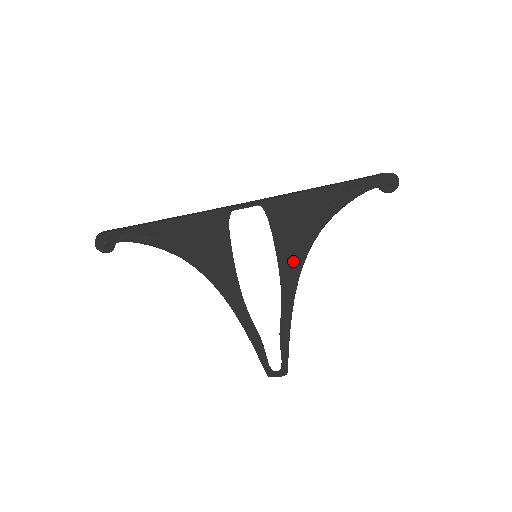
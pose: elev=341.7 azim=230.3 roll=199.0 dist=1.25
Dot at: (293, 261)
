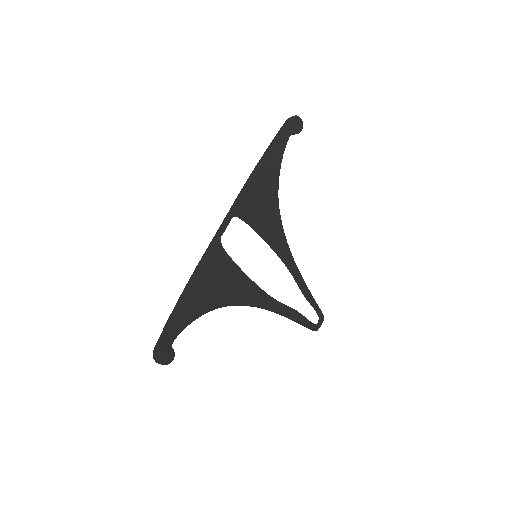
Dot at: (277, 236)
